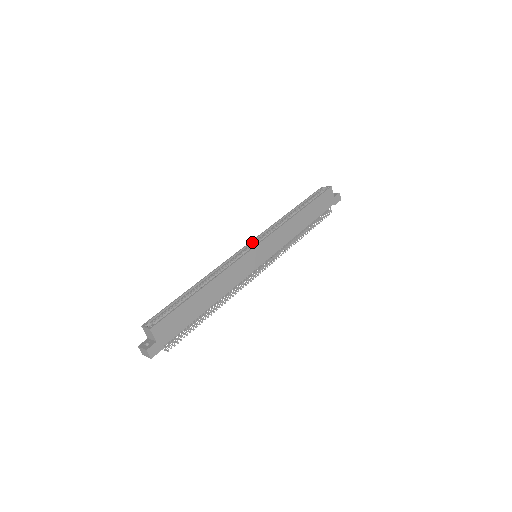
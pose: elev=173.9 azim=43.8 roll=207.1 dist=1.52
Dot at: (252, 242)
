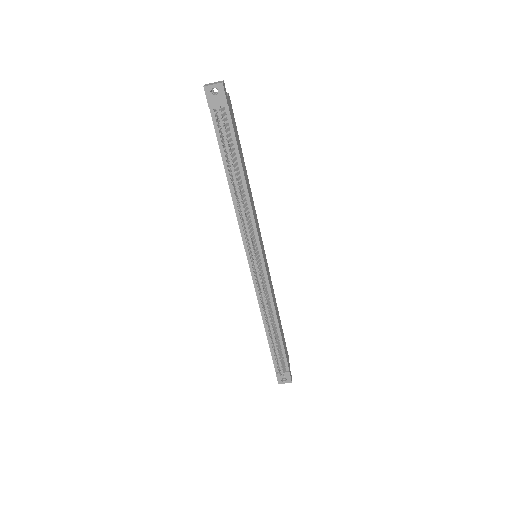
Dot at: occluded
